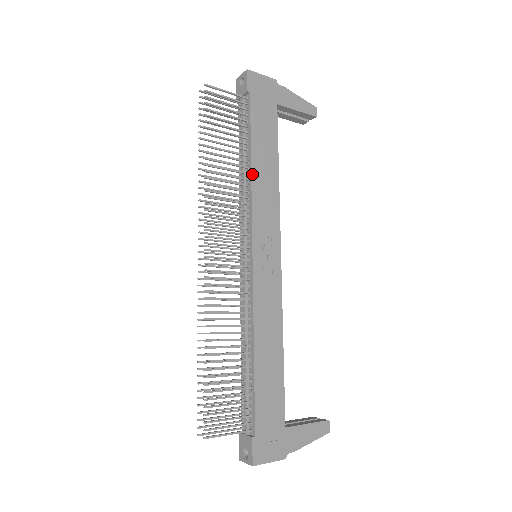
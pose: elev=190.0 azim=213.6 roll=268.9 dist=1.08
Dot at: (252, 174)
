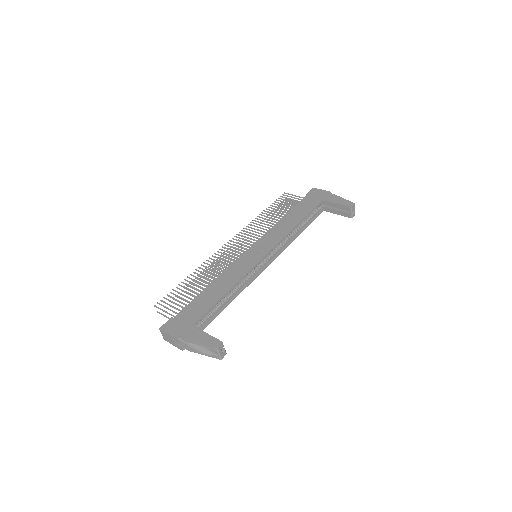
Dot at: (279, 221)
